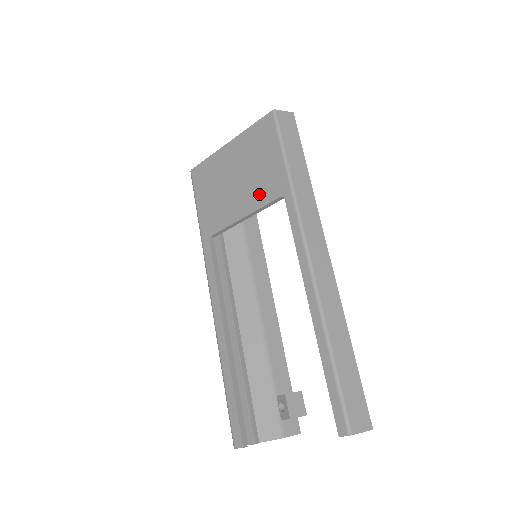
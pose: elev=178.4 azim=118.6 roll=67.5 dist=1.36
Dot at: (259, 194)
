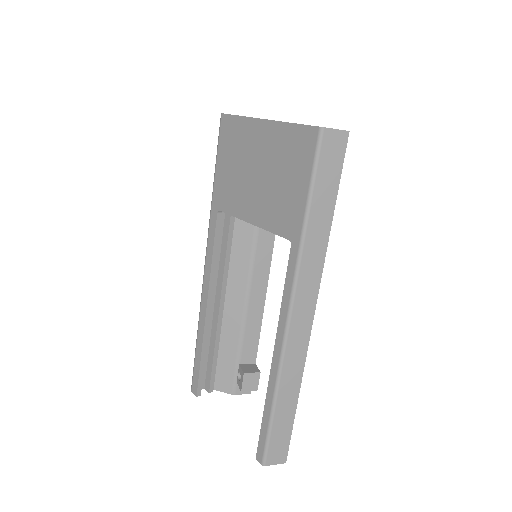
Dot at: (272, 215)
